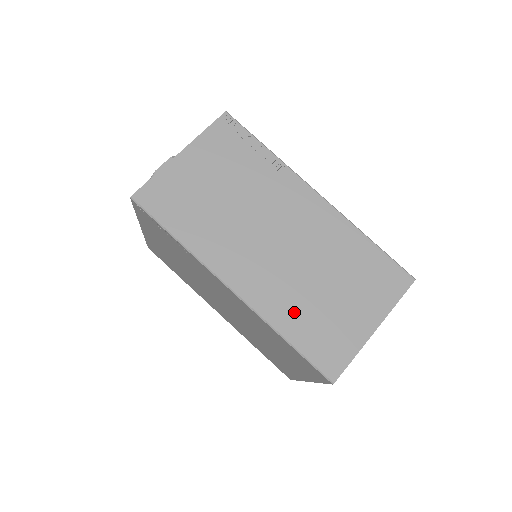
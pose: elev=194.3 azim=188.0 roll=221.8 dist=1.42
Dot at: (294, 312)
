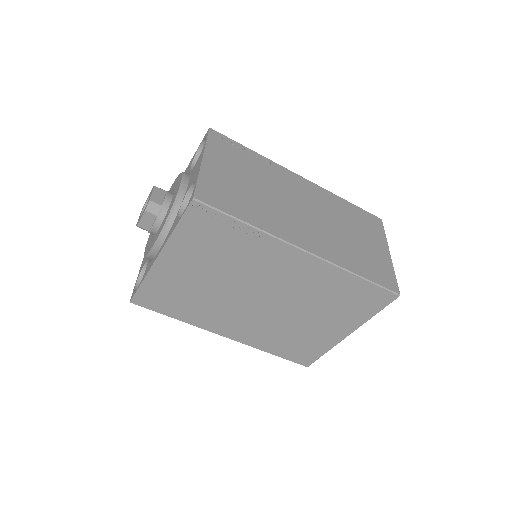
Dot at: (349, 256)
